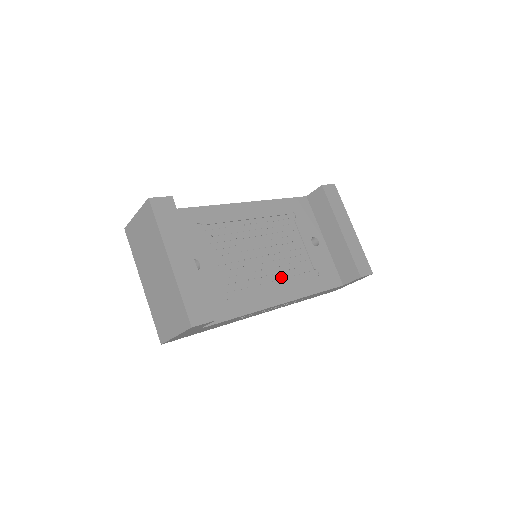
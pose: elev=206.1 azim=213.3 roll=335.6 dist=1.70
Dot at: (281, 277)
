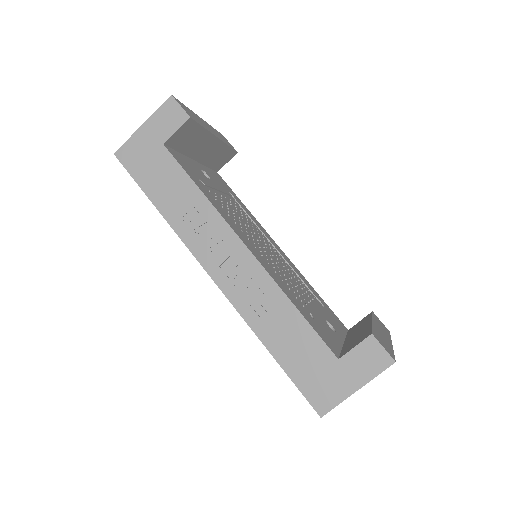
Dot at: (267, 261)
